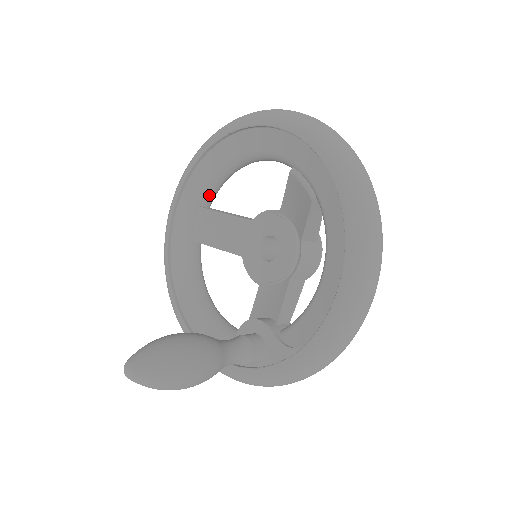
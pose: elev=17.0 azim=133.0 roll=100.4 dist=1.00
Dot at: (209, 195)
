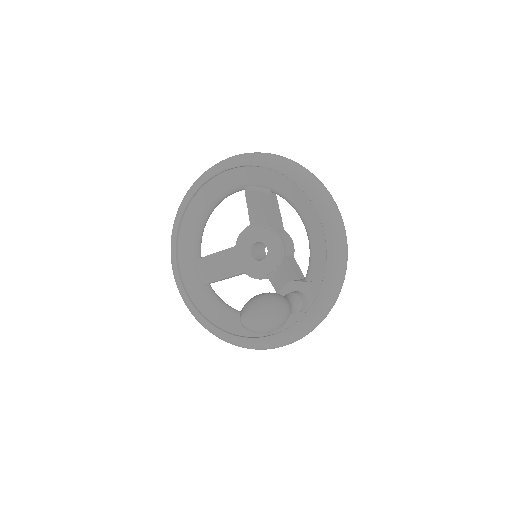
Dot at: (198, 249)
